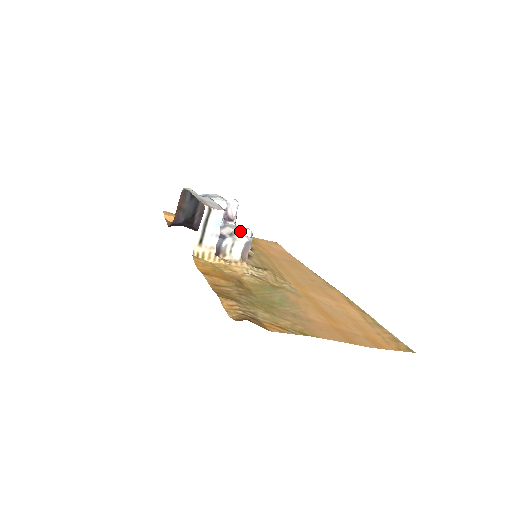
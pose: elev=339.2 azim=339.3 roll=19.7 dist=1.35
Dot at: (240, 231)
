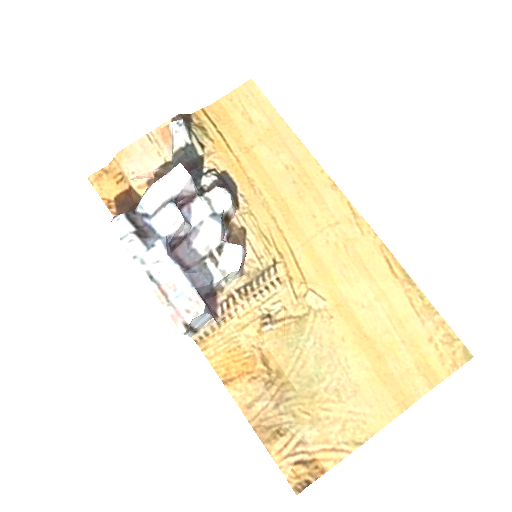
Dot at: (216, 219)
